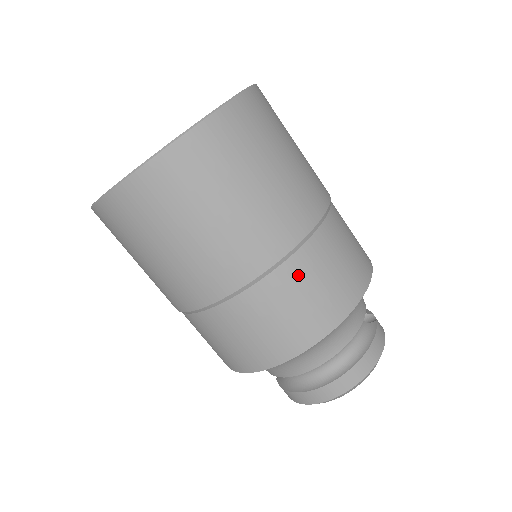
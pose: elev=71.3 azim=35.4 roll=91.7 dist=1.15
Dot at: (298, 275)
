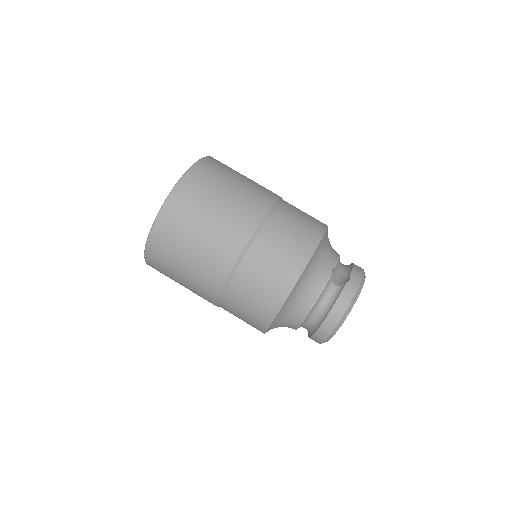
Dot at: (241, 287)
